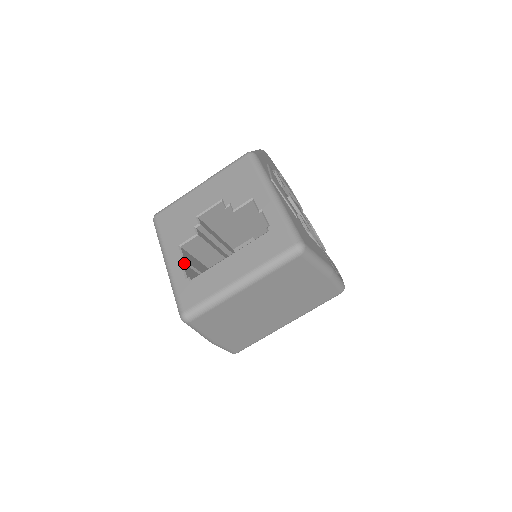
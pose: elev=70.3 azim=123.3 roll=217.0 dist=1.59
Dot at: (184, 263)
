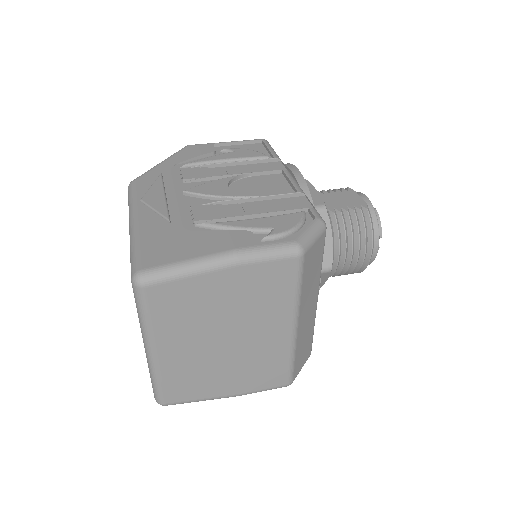
Dot at: occluded
